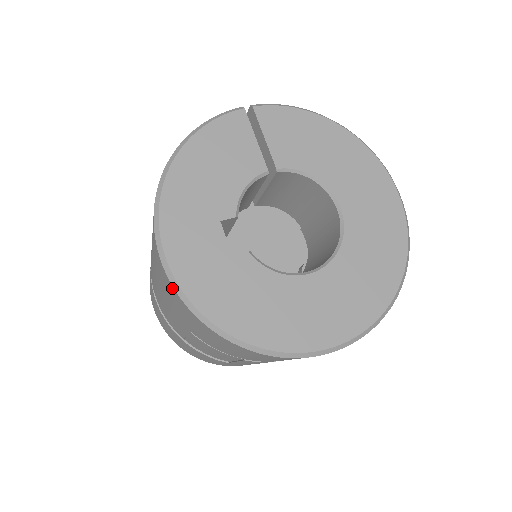
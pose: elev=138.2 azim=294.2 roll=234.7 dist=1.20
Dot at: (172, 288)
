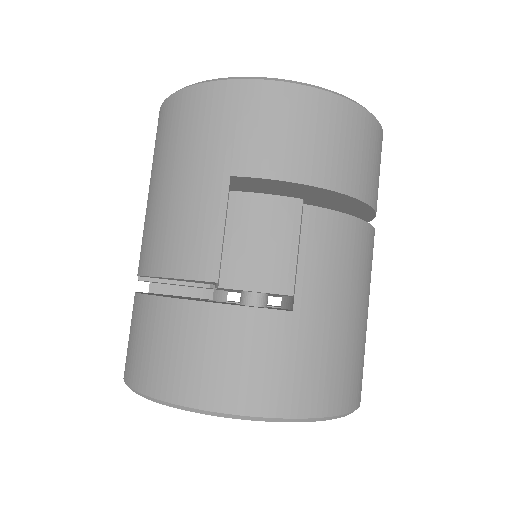
Dot at: (202, 89)
